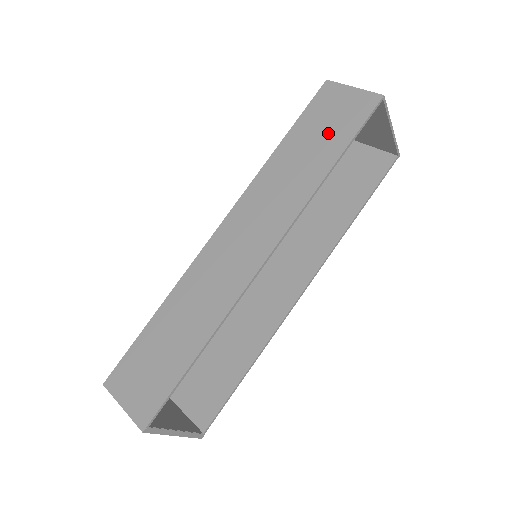
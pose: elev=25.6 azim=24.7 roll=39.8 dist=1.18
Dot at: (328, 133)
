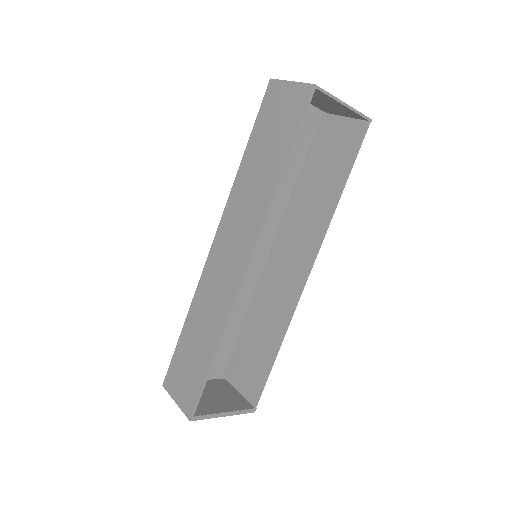
Dot at: (276, 136)
